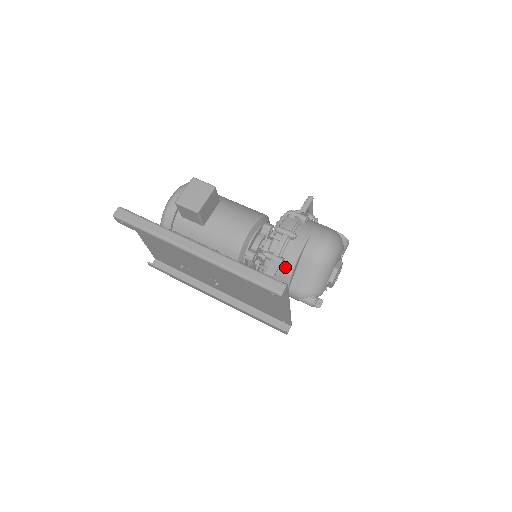
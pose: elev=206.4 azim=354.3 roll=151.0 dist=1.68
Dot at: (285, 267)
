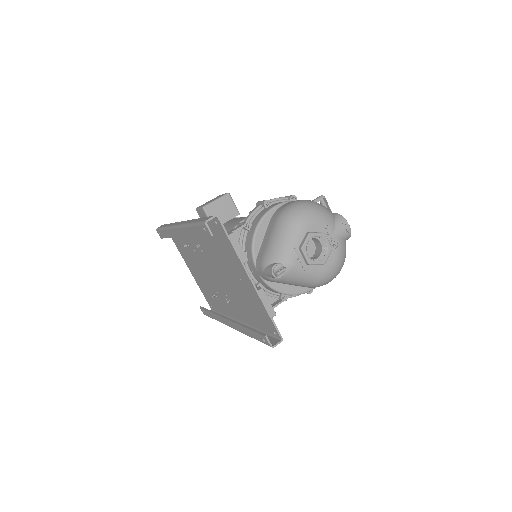
Dot at: (250, 232)
